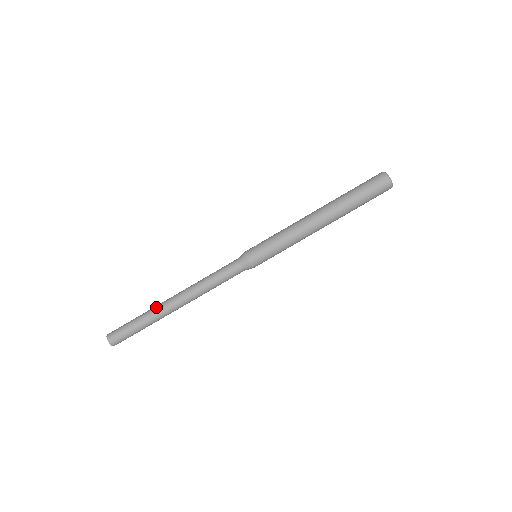
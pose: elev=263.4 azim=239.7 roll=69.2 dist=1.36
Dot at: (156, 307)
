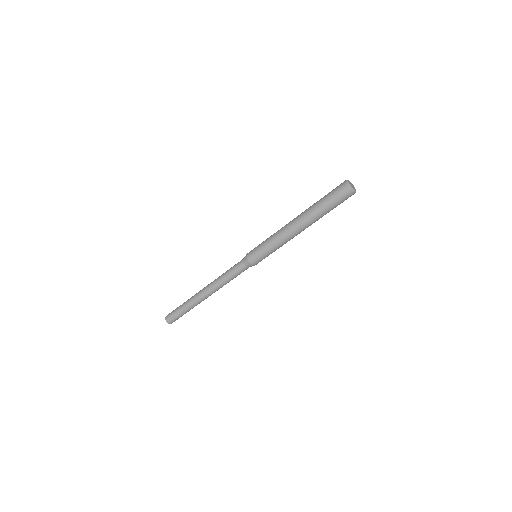
Dot at: (193, 296)
